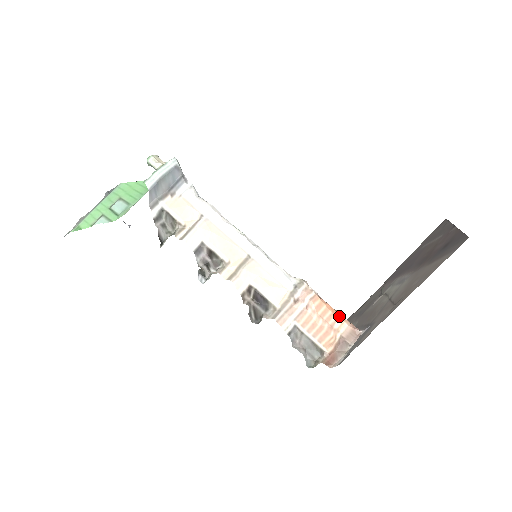
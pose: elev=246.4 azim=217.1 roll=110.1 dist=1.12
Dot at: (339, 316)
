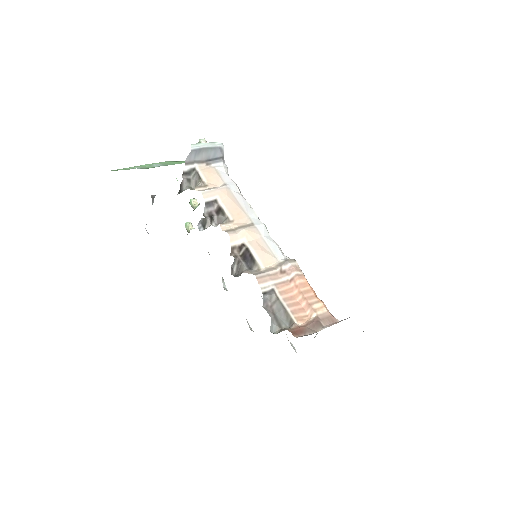
Dot at: (321, 300)
